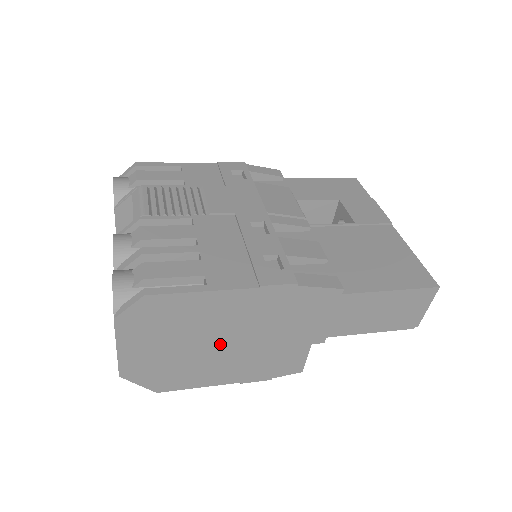
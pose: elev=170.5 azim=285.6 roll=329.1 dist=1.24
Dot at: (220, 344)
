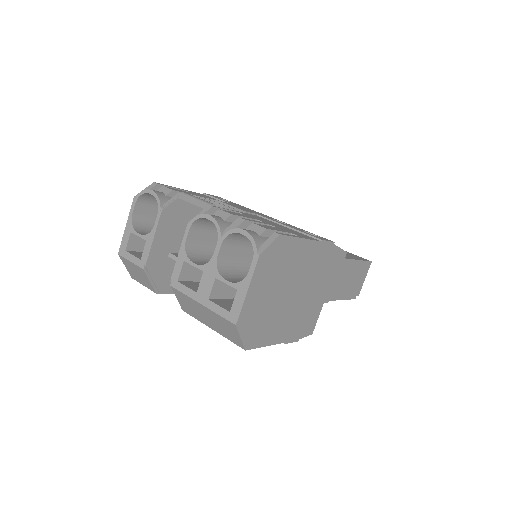
Dot at: (291, 295)
